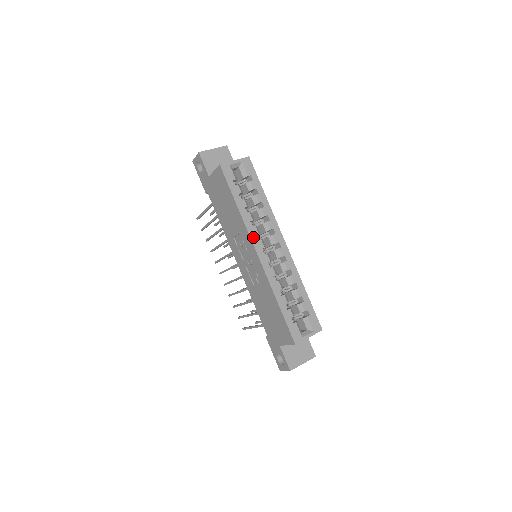
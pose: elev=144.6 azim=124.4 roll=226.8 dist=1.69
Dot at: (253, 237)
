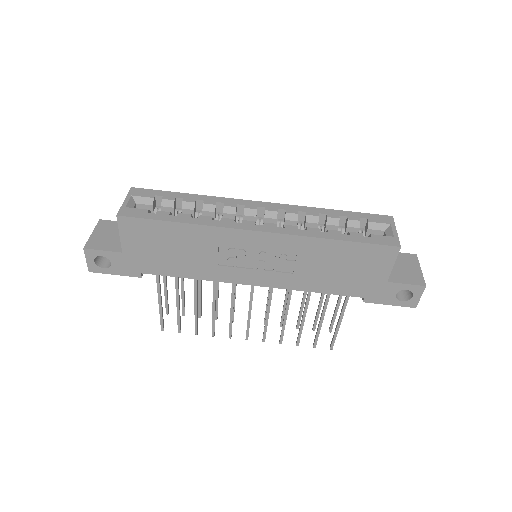
Dot at: (234, 226)
